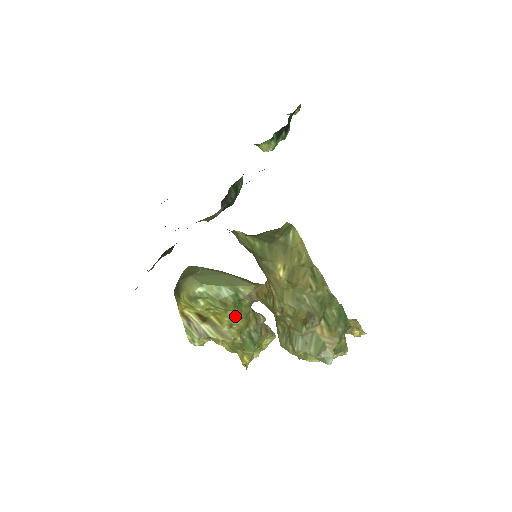
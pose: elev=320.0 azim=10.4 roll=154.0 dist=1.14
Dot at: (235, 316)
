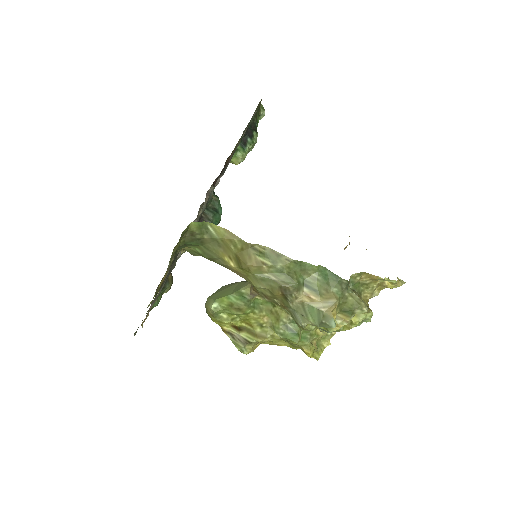
Dot at: (257, 316)
